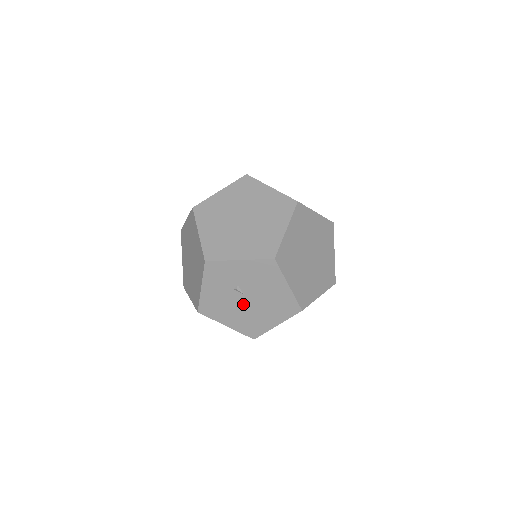
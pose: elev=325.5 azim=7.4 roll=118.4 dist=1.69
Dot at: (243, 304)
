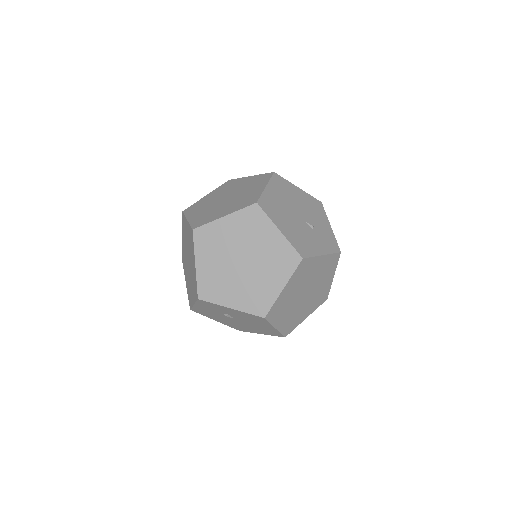
Dot at: (232, 320)
